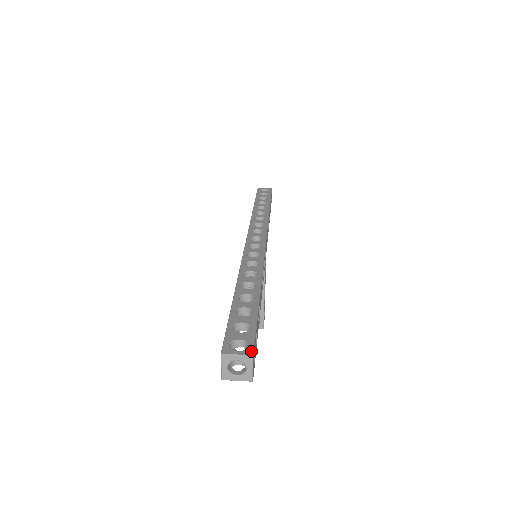
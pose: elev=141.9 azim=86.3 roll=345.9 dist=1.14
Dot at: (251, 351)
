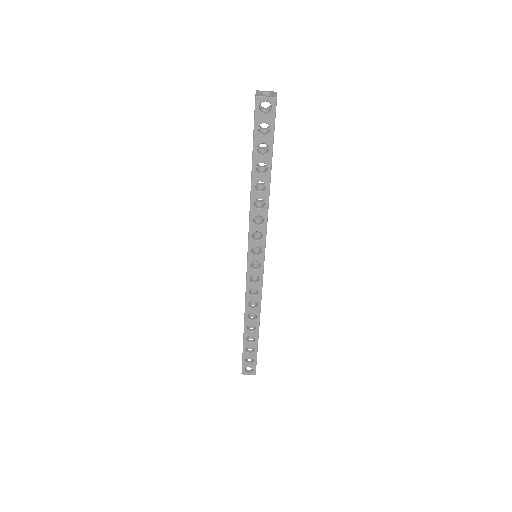
Dot at: (255, 374)
